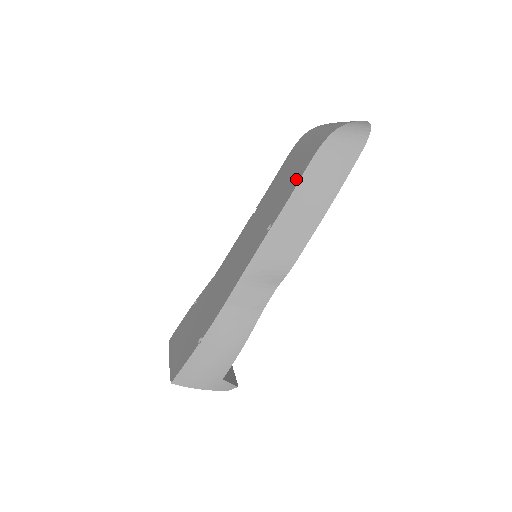
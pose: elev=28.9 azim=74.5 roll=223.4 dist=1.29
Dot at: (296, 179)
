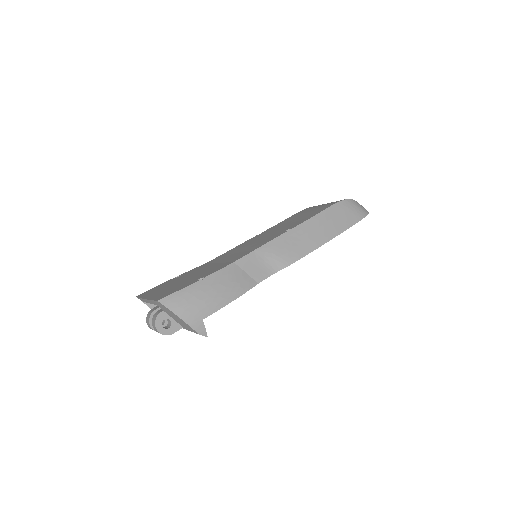
Dot at: (316, 212)
